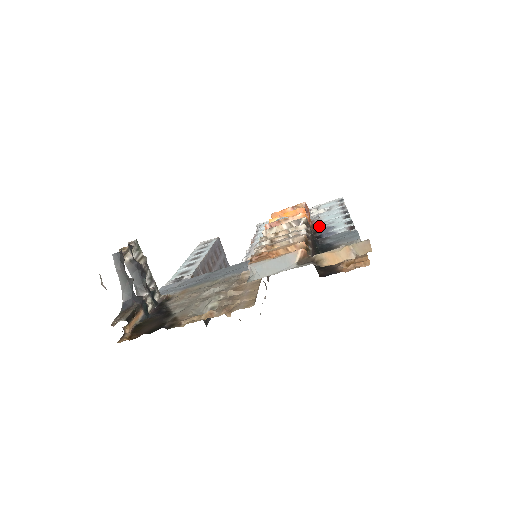
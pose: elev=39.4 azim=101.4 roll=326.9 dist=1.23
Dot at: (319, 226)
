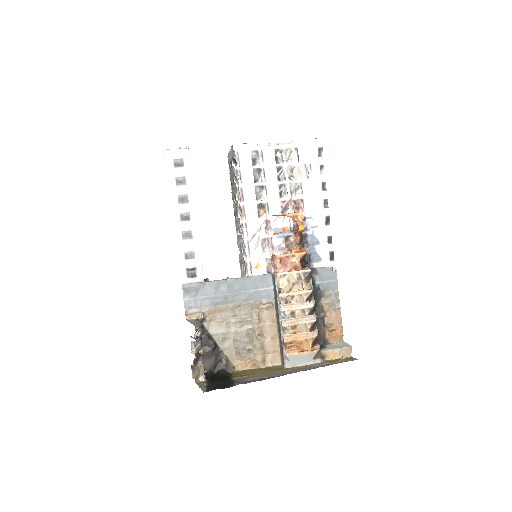
Dot at: (305, 225)
